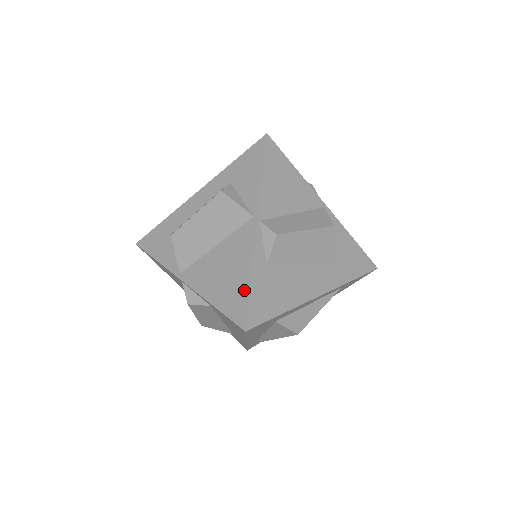
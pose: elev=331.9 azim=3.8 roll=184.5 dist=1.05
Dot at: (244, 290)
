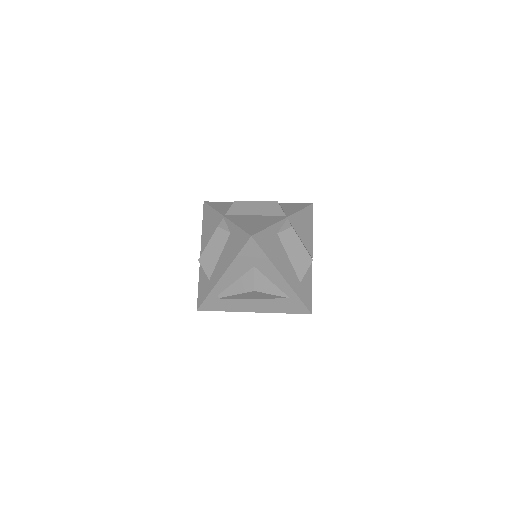
Dot at: (262, 228)
